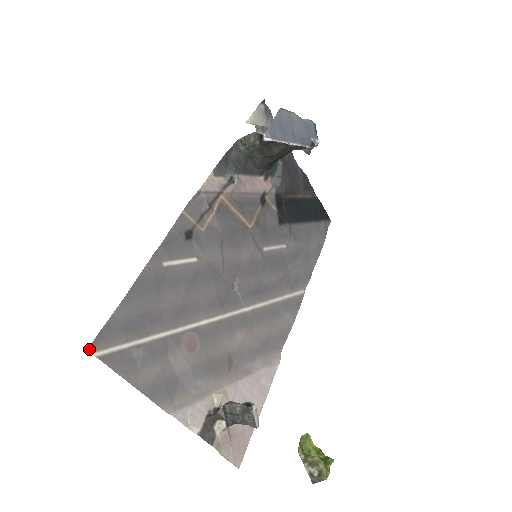
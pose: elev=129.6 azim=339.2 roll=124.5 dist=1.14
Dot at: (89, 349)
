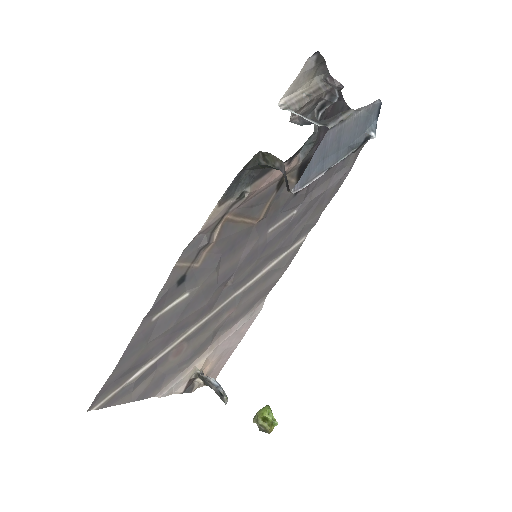
Dot at: (88, 410)
